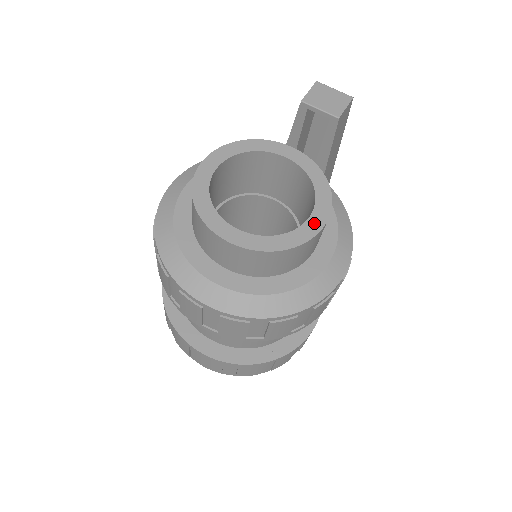
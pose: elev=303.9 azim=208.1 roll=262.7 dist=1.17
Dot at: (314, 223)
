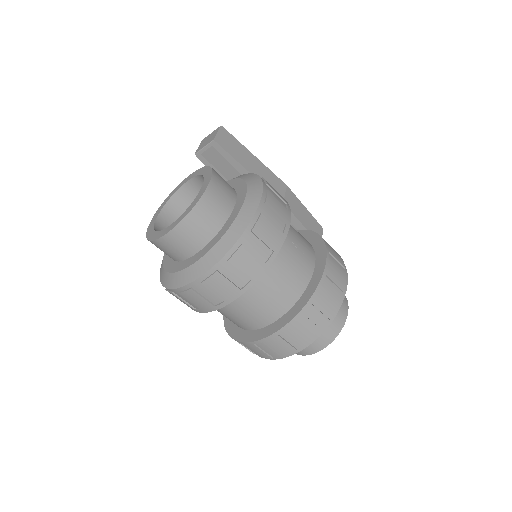
Dot at: (204, 187)
